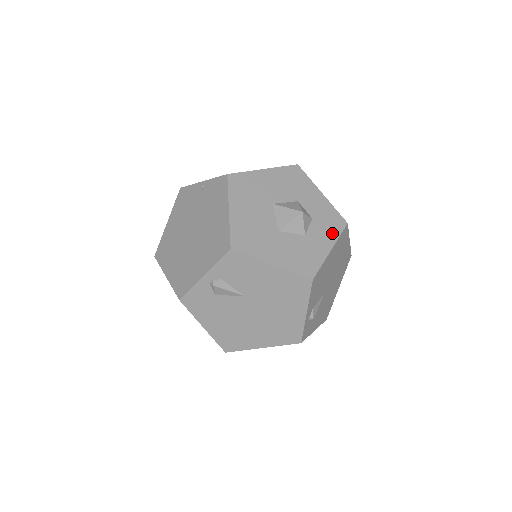
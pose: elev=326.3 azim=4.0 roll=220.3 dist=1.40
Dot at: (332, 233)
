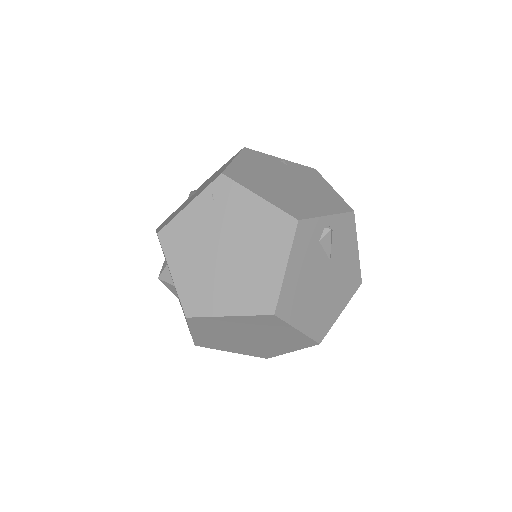
Dot at: occluded
